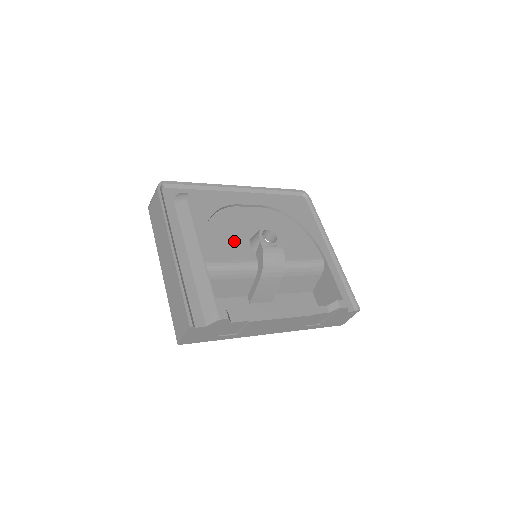
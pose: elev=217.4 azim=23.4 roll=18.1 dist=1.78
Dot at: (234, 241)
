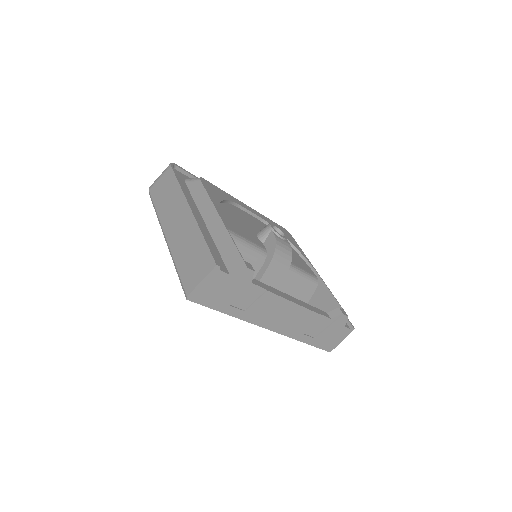
Dot at: (244, 227)
